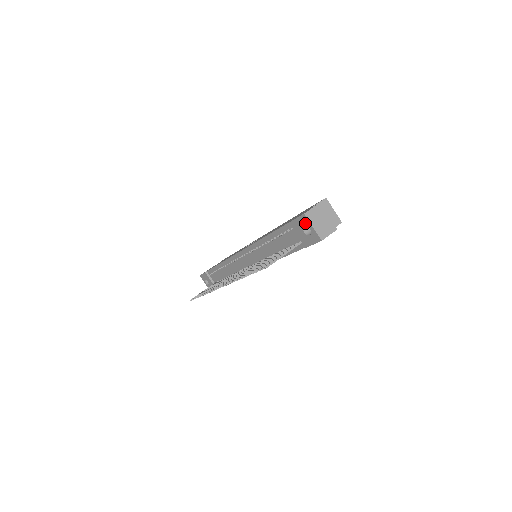
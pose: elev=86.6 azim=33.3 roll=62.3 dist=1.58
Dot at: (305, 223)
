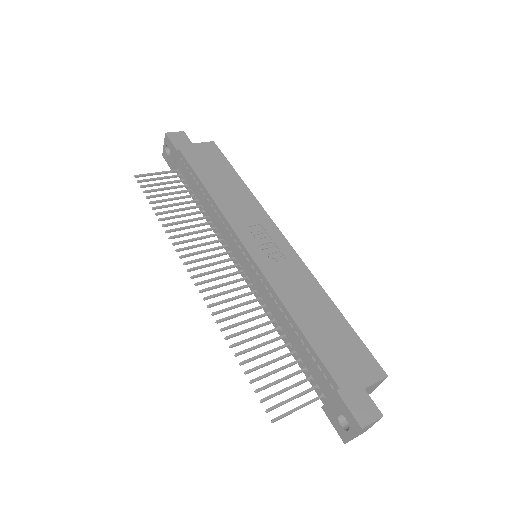
Dot at: (351, 424)
